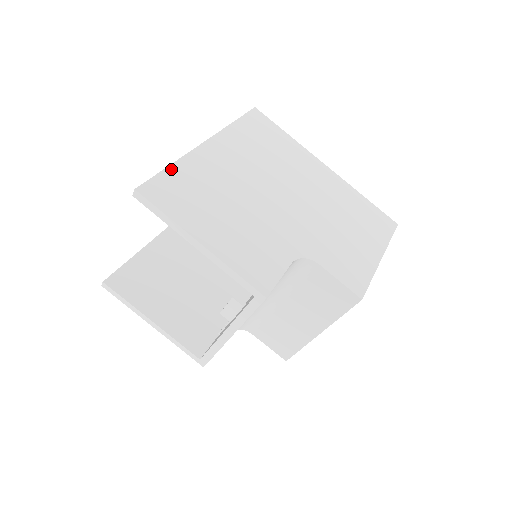
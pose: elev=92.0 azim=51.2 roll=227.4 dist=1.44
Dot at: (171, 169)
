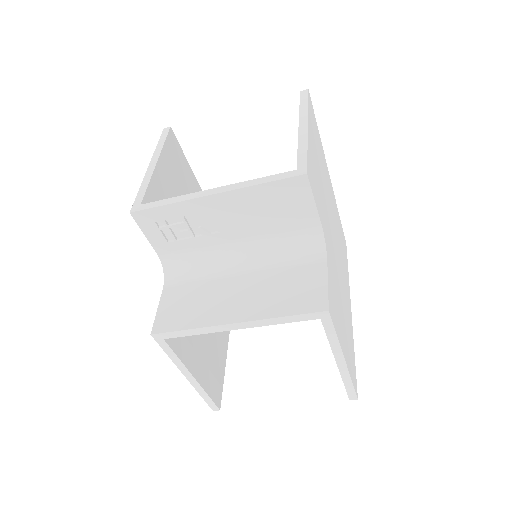
Dot at: occluded
